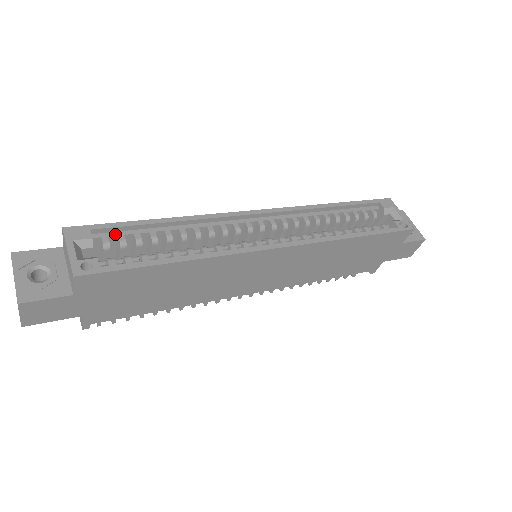
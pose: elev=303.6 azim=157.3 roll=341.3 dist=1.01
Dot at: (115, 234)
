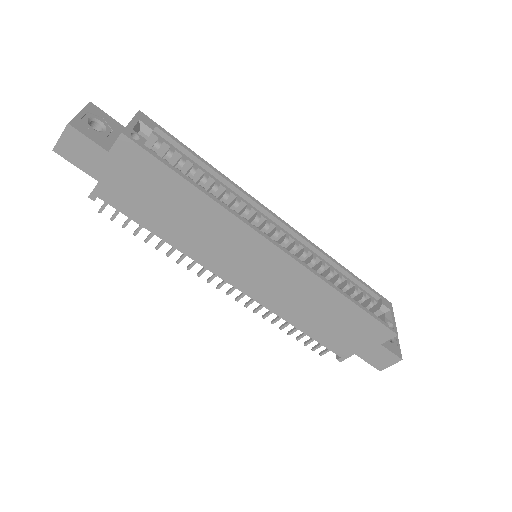
Dot at: (170, 145)
